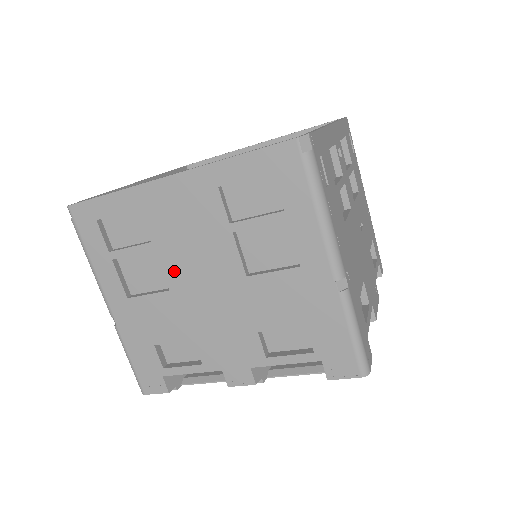
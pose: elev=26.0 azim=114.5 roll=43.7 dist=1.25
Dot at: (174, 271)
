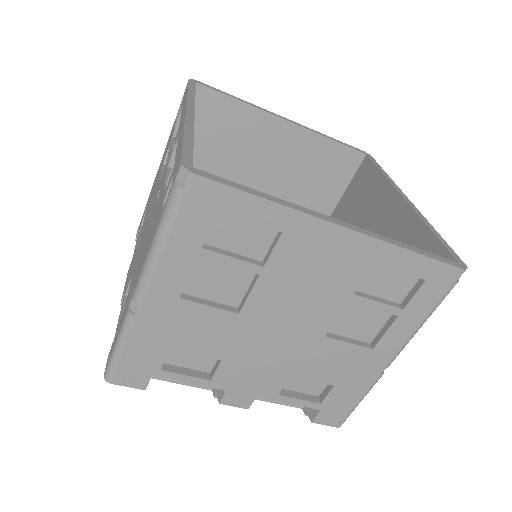
Dot at: (261, 301)
